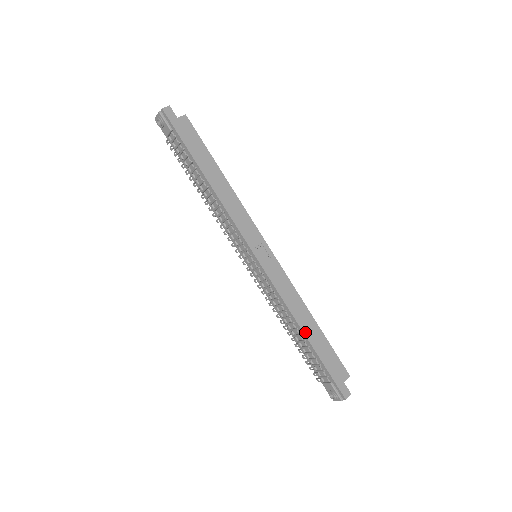
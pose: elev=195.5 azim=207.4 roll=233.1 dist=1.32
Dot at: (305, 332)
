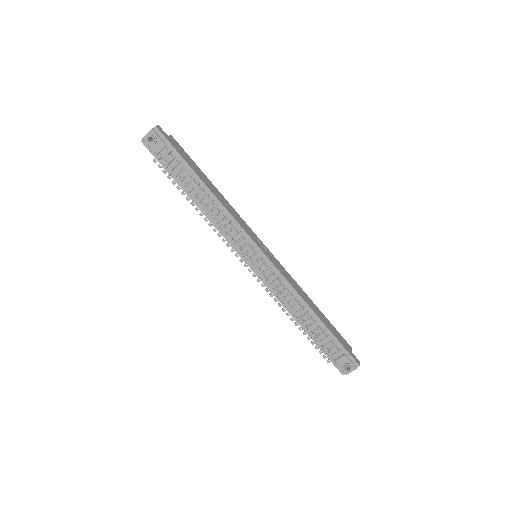
Dot at: (315, 313)
